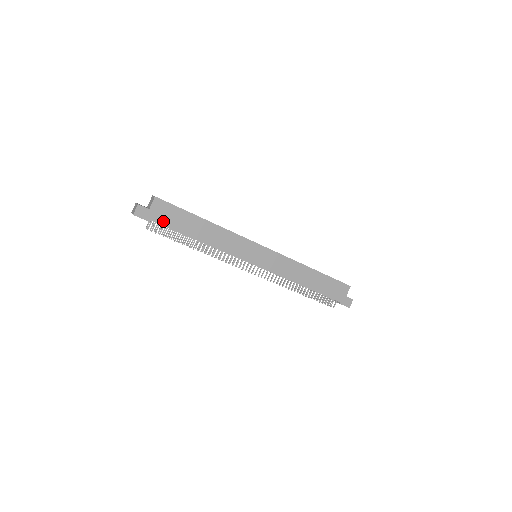
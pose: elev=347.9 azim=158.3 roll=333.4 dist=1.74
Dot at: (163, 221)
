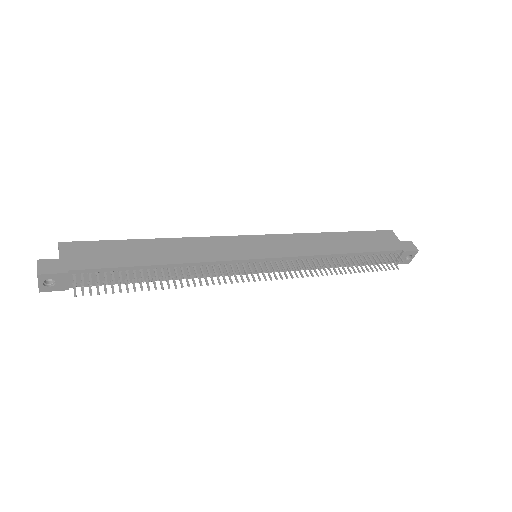
Dot at: (91, 264)
